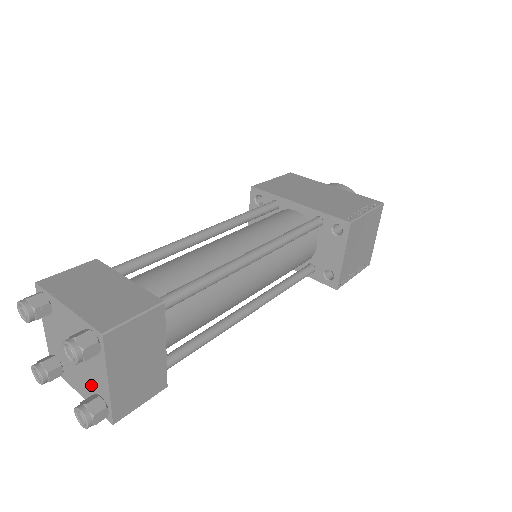
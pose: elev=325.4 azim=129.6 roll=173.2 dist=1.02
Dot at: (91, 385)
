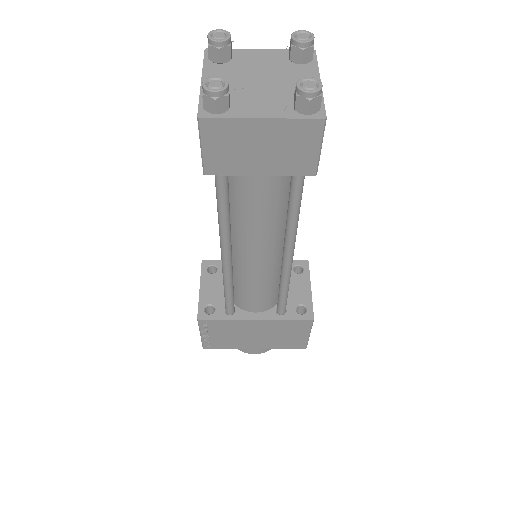
Dot at: (289, 96)
